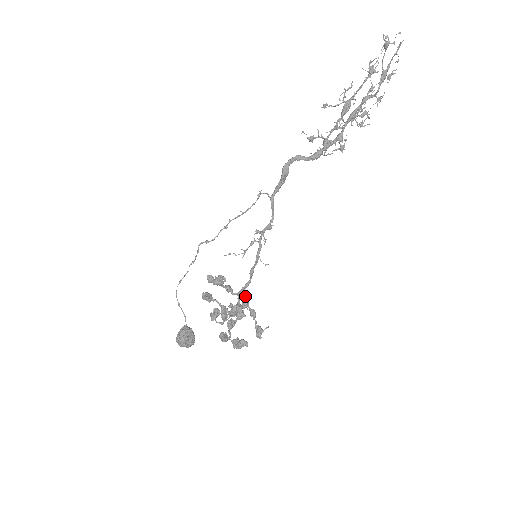
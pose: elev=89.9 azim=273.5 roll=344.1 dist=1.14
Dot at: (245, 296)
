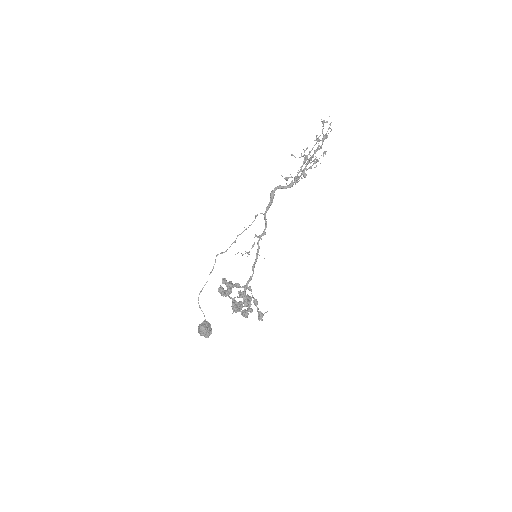
Dot at: occluded
